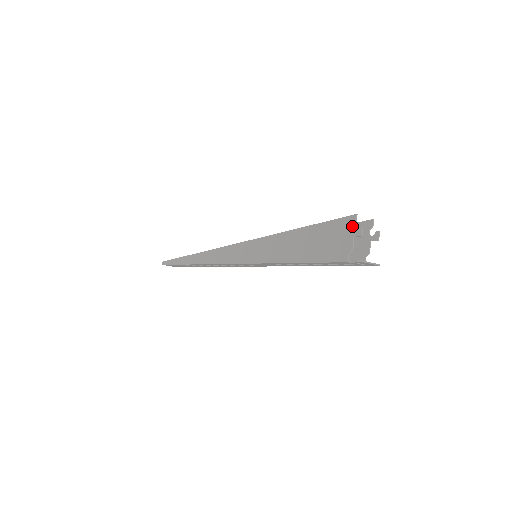
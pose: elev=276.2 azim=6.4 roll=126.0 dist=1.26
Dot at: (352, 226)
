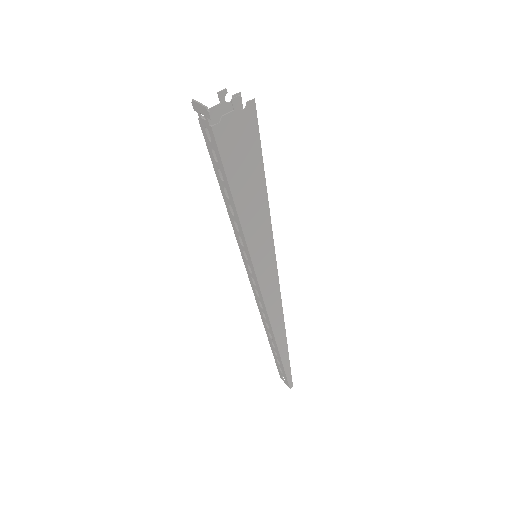
Dot at: occluded
